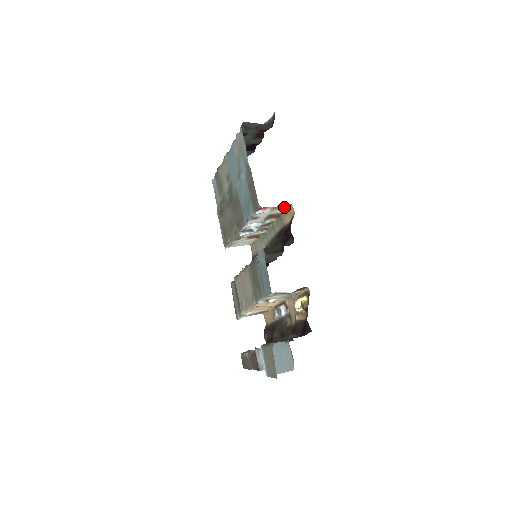
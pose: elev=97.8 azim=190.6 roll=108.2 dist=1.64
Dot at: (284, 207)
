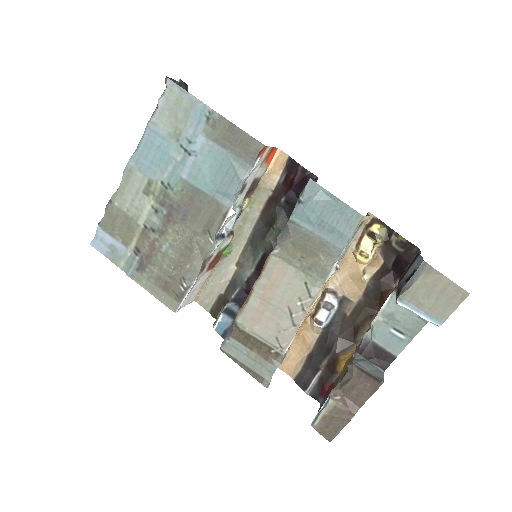
Dot at: (269, 158)
